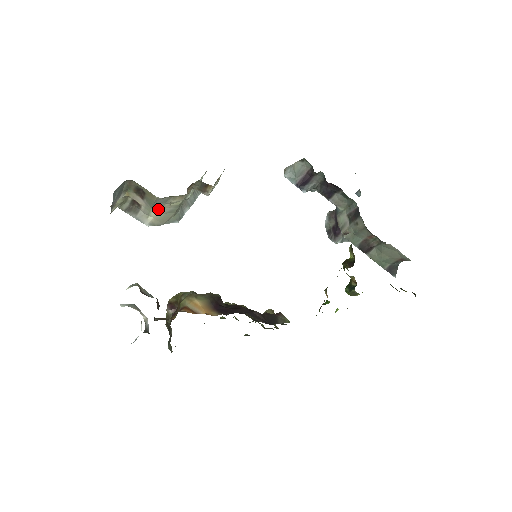
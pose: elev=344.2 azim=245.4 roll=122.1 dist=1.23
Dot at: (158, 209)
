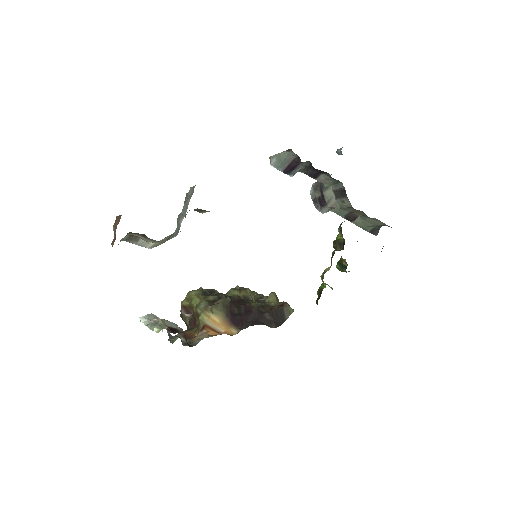
Dot at: occluded
